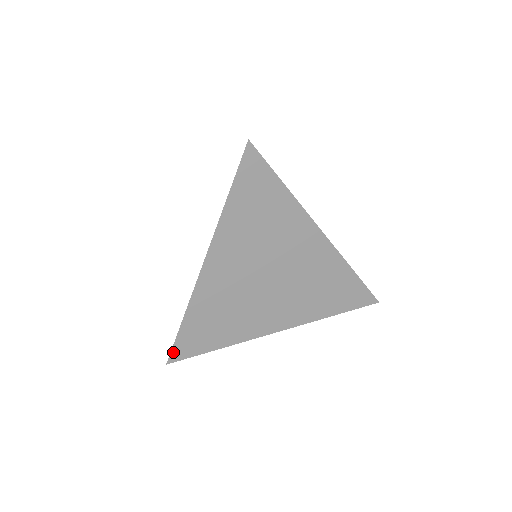
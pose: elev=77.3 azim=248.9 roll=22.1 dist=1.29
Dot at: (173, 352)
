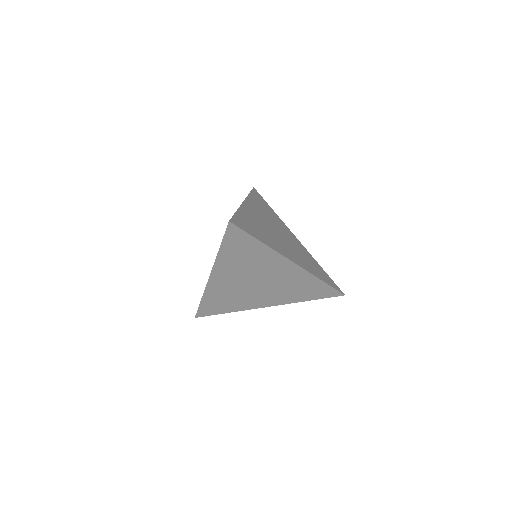
Dot at: (198, 313)
